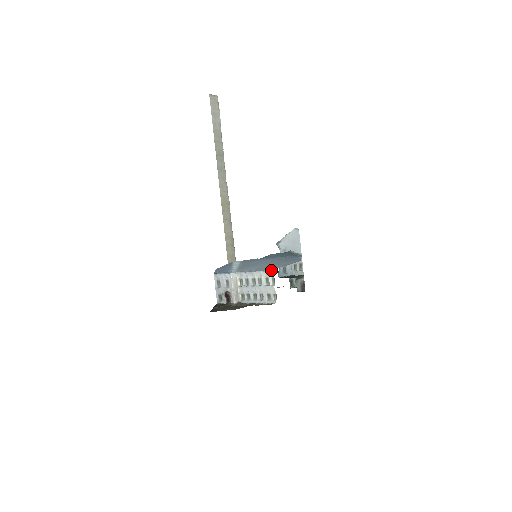
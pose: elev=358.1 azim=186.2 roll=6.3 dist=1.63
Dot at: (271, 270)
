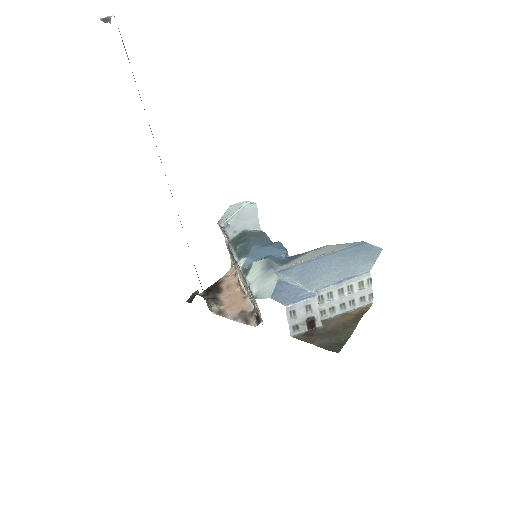
Dot at: occluded
